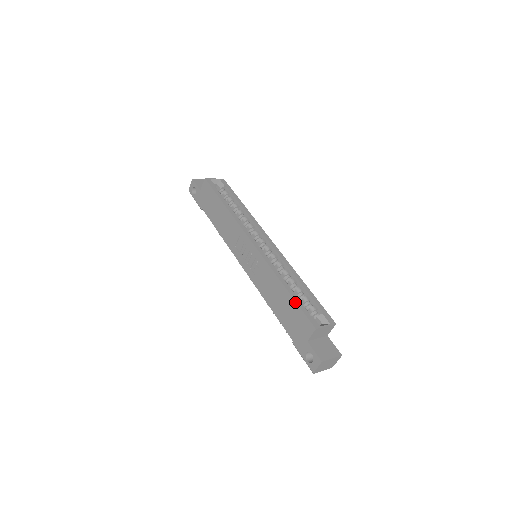
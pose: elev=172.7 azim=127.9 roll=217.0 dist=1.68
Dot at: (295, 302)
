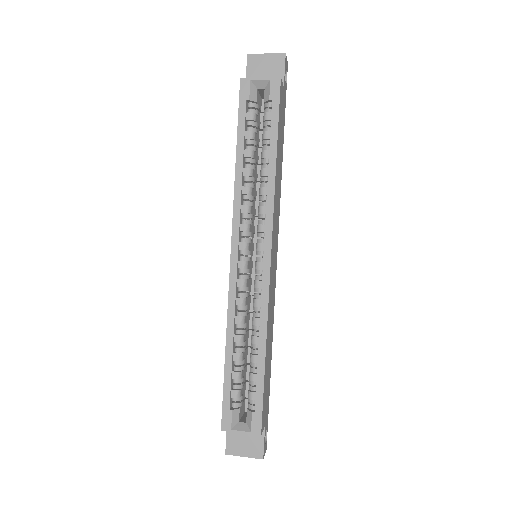
Dot at: occluded
